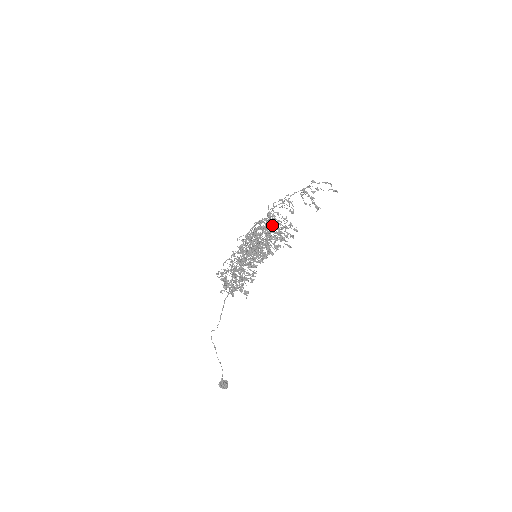
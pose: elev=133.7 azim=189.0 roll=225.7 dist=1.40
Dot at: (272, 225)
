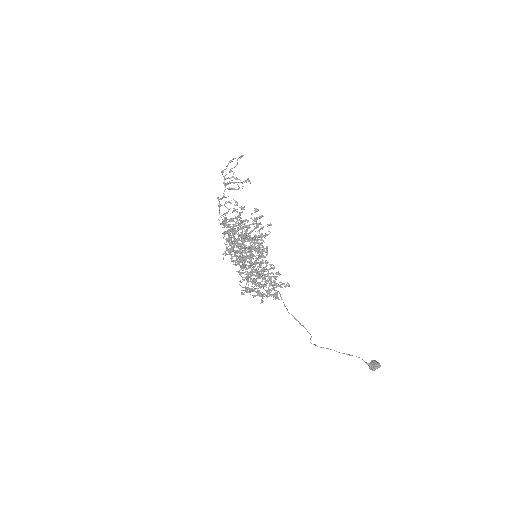
Dot at: (234, 225)
